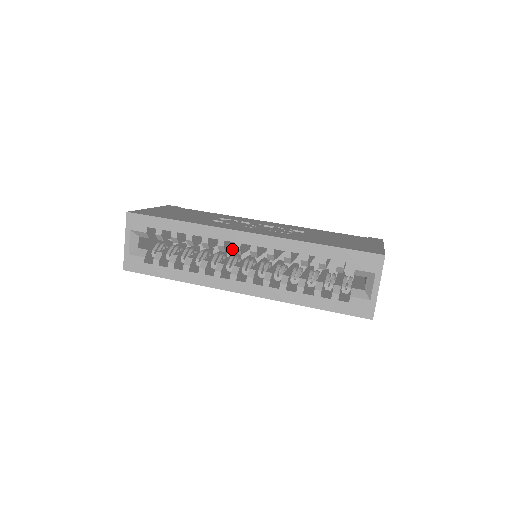
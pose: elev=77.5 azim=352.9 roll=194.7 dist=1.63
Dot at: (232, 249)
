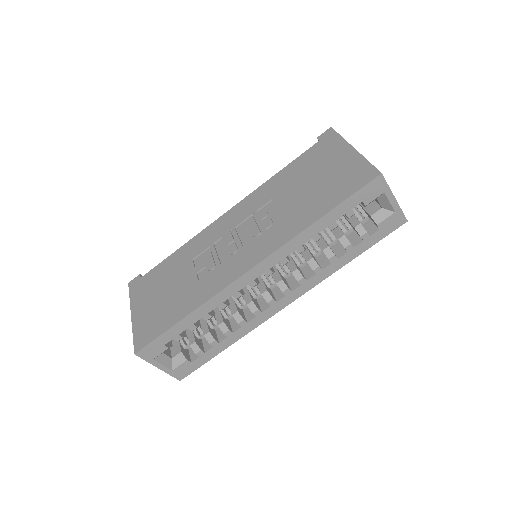
Dot at: occluded
